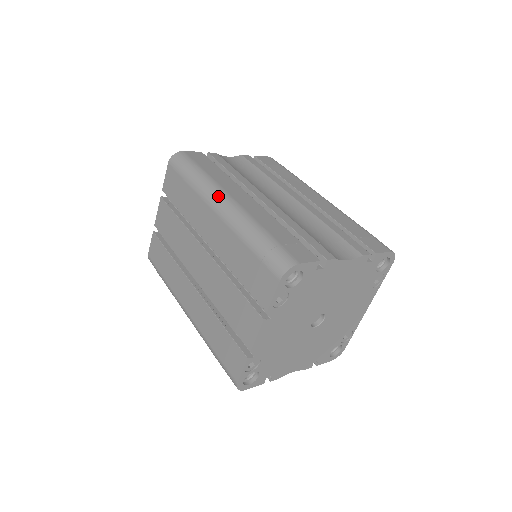
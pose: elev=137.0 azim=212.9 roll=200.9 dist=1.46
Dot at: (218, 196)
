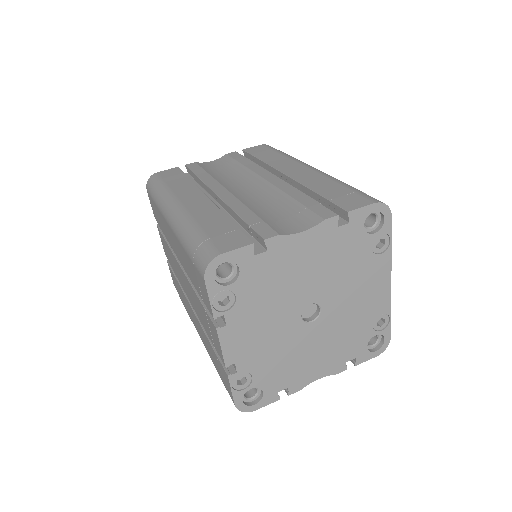
Dot at: (169, 207)
